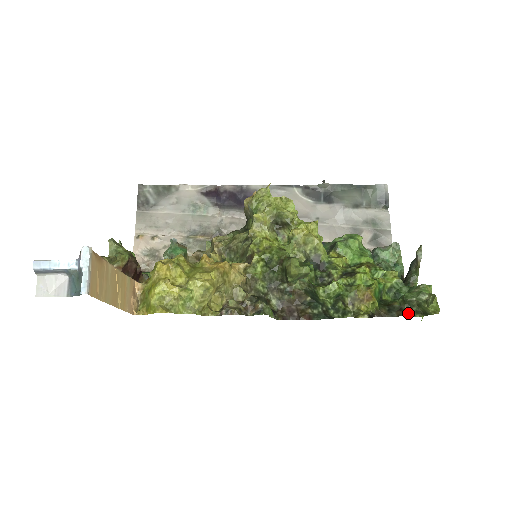
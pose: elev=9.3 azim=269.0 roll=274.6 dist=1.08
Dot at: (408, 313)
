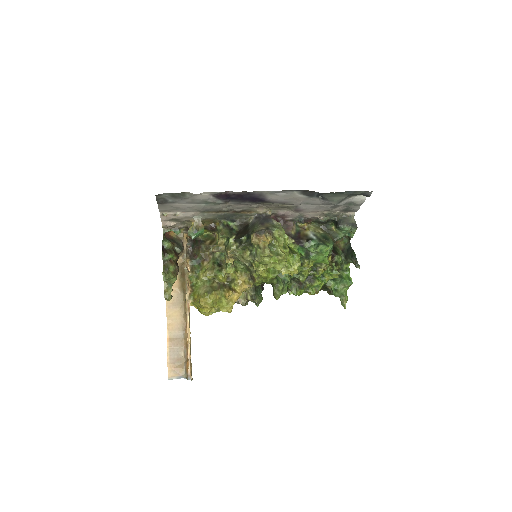
Dot at: occluded
